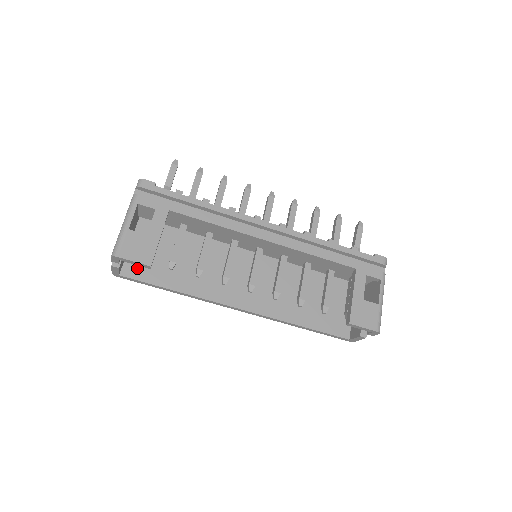
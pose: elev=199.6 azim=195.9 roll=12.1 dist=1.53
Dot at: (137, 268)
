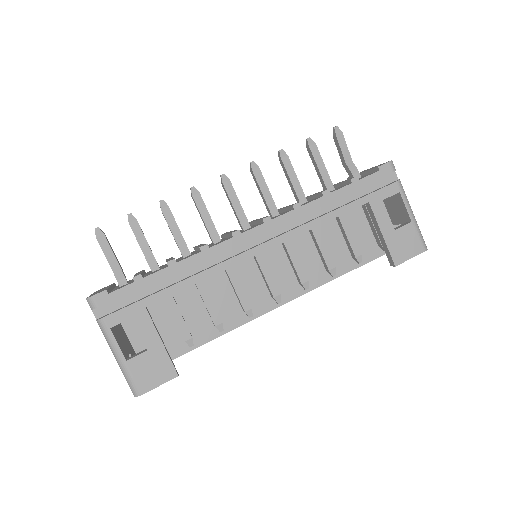
Dot at: occluded
